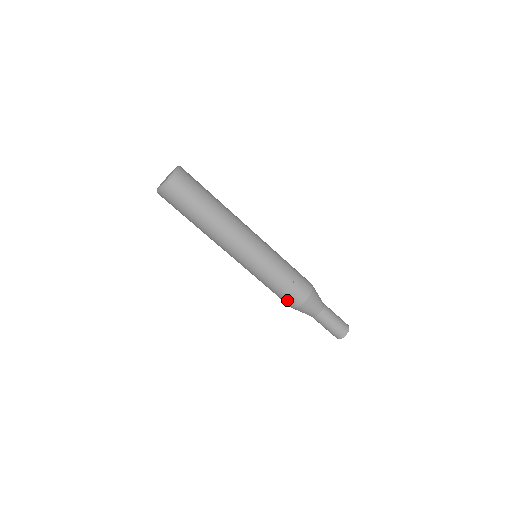
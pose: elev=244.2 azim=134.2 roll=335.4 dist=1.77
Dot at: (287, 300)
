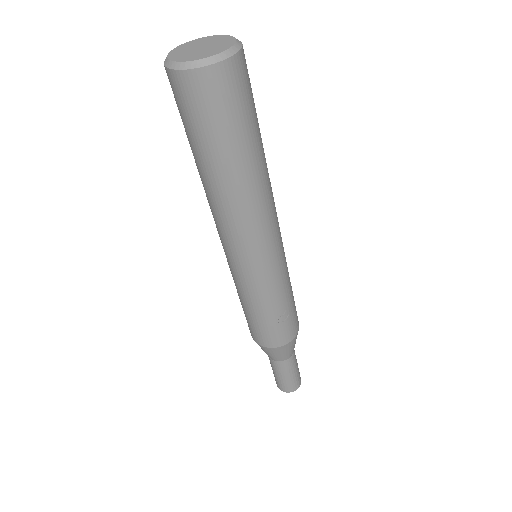
Dot at: (261, 335)
